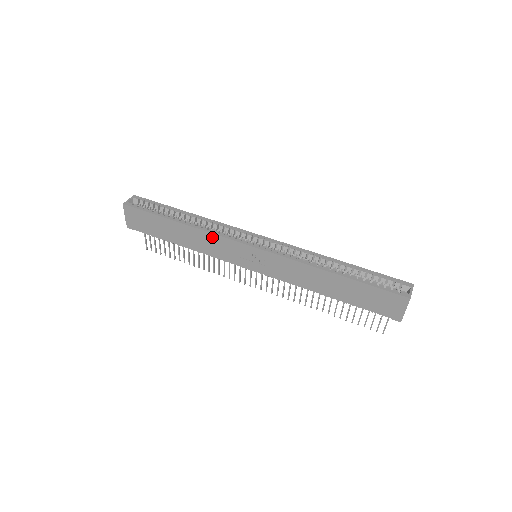
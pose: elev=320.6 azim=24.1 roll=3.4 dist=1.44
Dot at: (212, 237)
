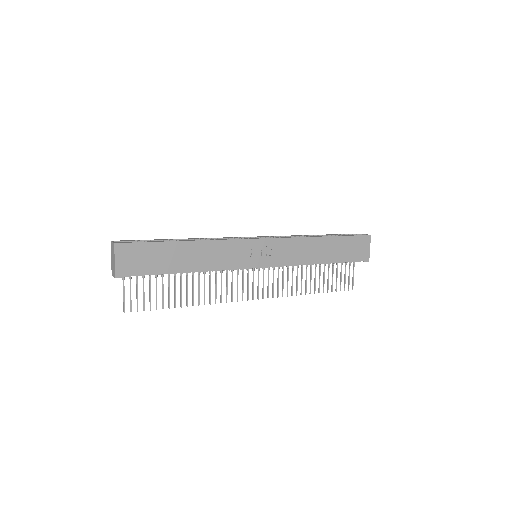
Dot at: (223, 244)
